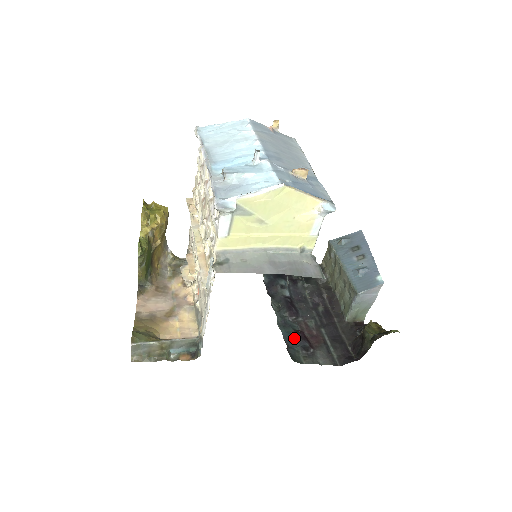
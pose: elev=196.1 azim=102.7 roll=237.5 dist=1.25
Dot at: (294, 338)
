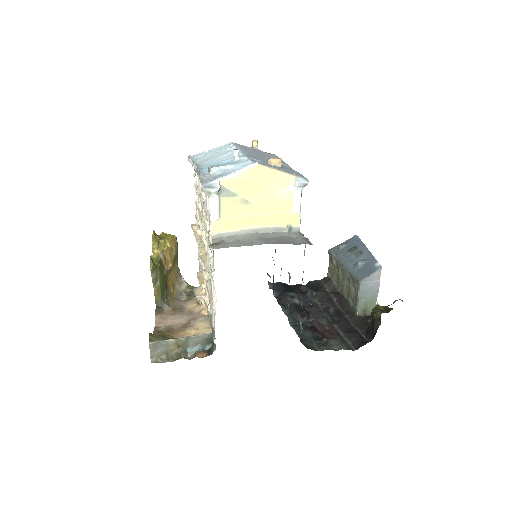
Dot at: (306, 332)
